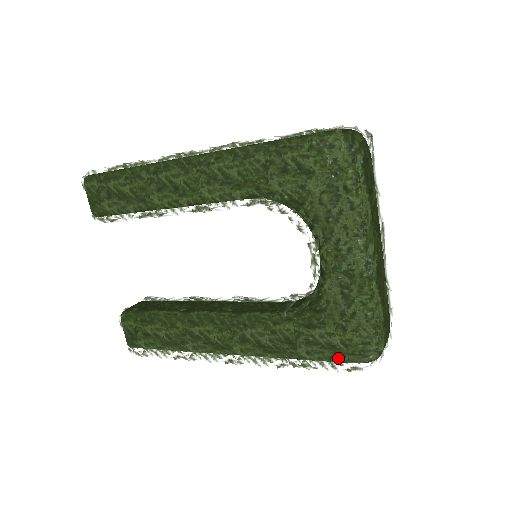
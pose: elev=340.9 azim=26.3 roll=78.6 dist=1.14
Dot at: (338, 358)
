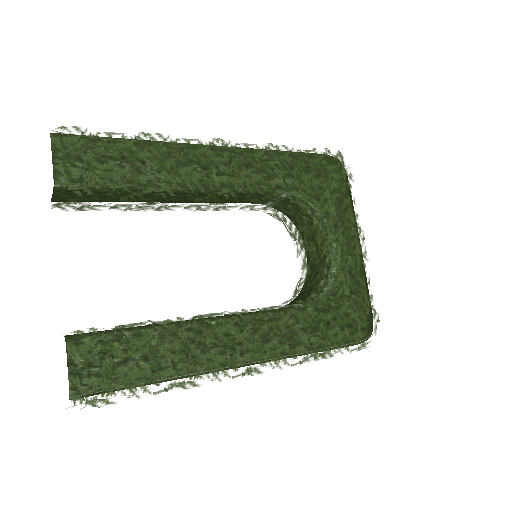
Dot at: (351, 337)
